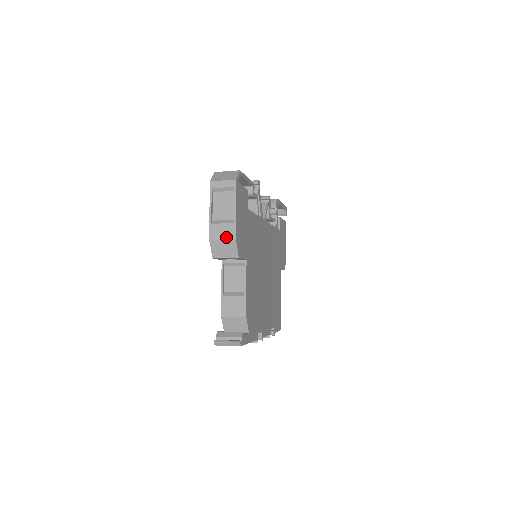
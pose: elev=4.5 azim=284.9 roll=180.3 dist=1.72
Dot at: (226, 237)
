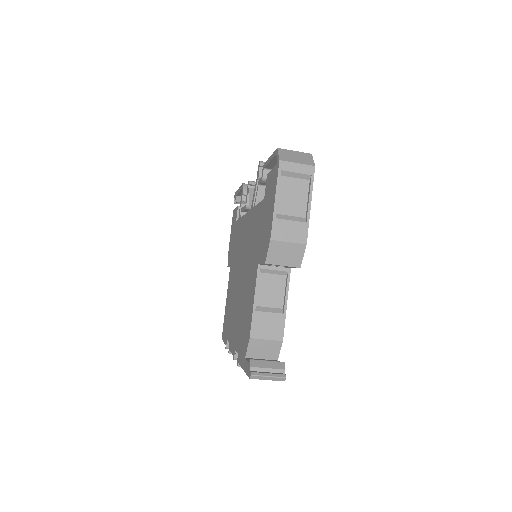
Dot at: (294, 239)
